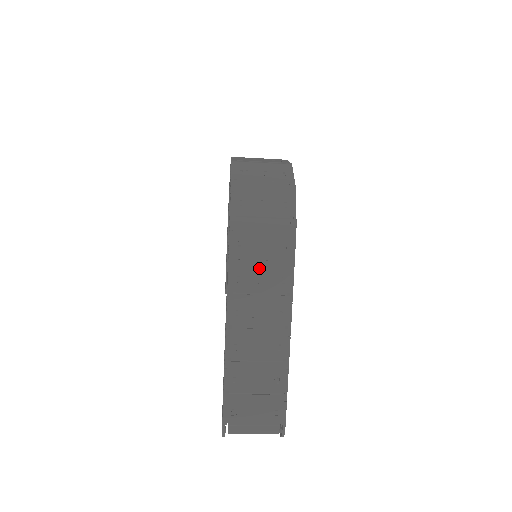
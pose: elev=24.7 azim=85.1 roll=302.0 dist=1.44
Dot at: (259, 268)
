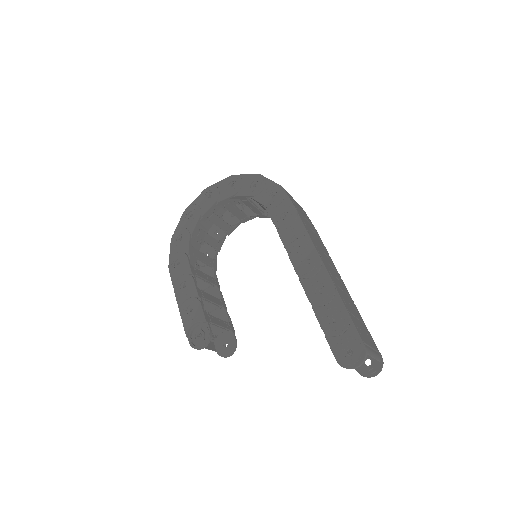
Dot at: (308, 224)
